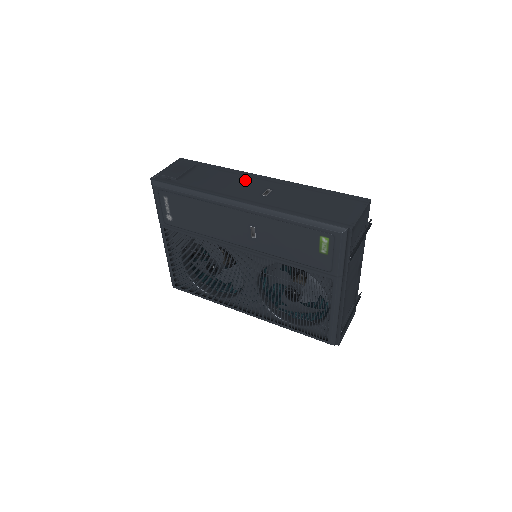
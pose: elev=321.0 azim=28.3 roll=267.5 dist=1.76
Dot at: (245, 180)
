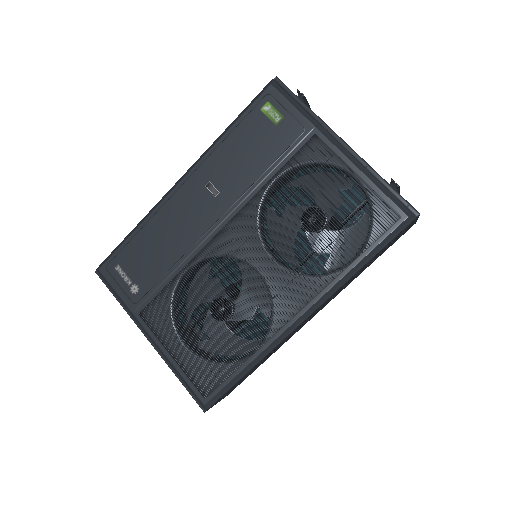
Dot at: occluded
